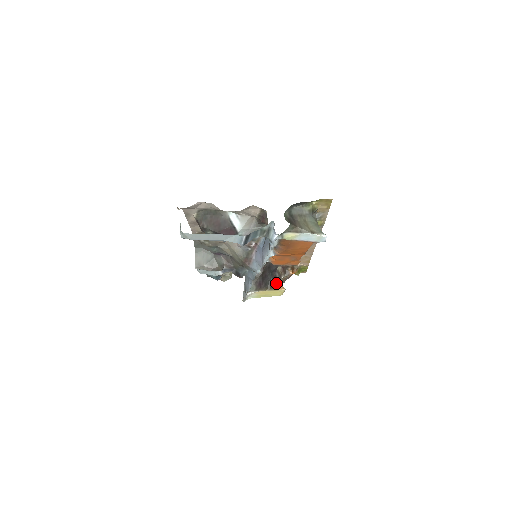
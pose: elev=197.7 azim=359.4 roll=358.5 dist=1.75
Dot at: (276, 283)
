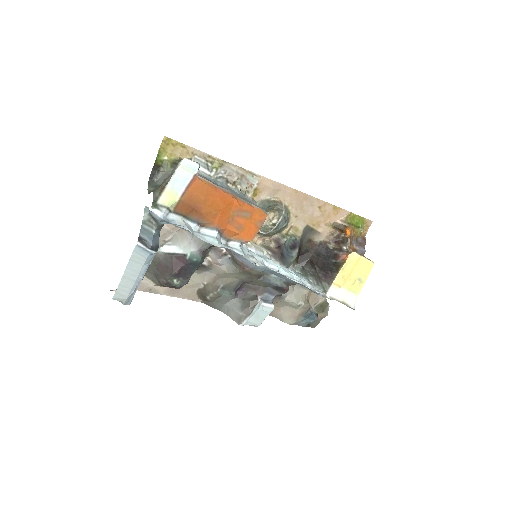
Dot at: (341, 258)
